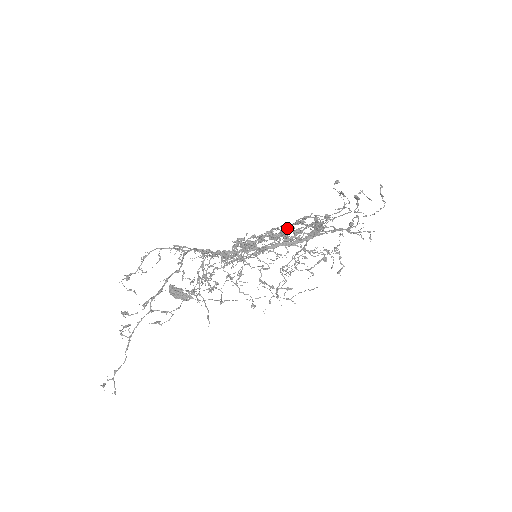
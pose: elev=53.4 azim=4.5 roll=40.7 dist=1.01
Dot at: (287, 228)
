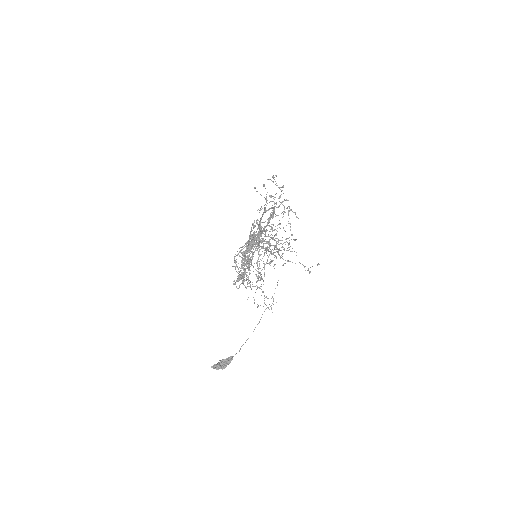
Dot at: occluded
